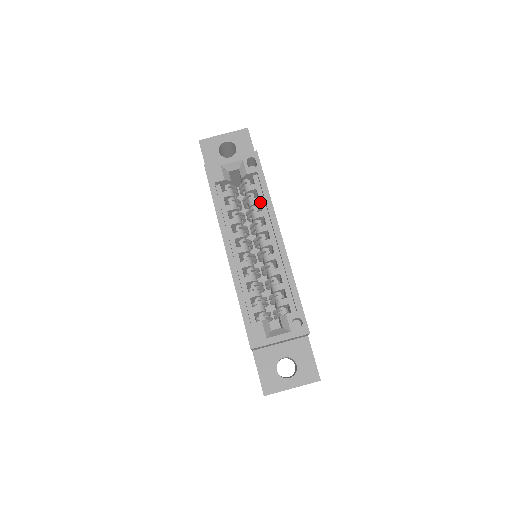
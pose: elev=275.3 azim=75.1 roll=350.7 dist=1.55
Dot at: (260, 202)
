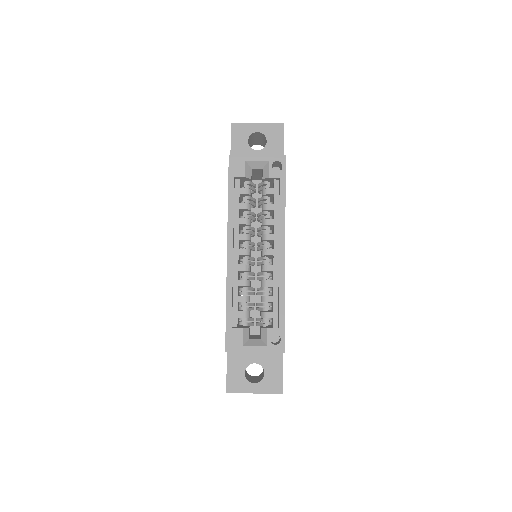
Dot at: (274, 209)
